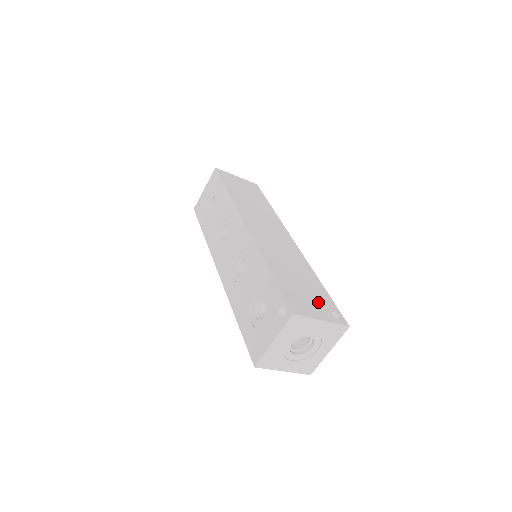
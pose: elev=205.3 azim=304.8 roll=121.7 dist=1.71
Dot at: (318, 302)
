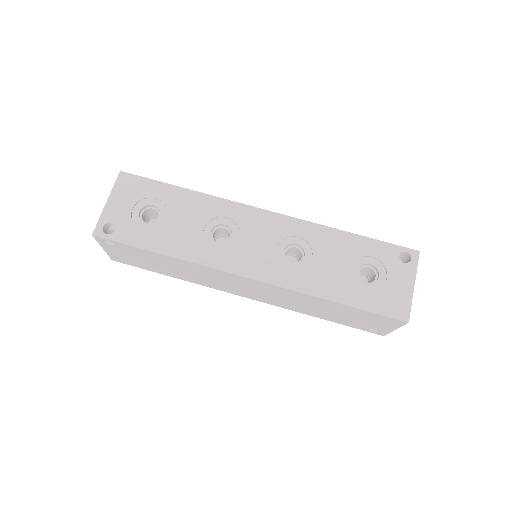
Dot at: occluded
